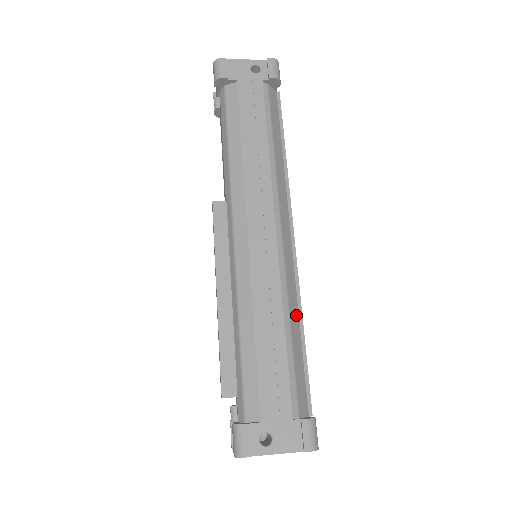
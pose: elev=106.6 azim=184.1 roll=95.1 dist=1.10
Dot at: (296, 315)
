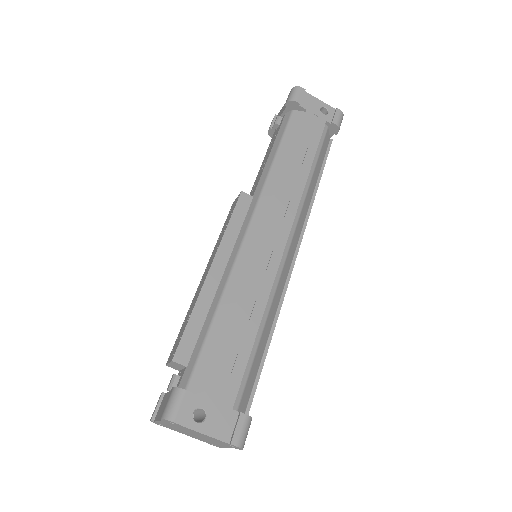
Dot at: (271, 321)
